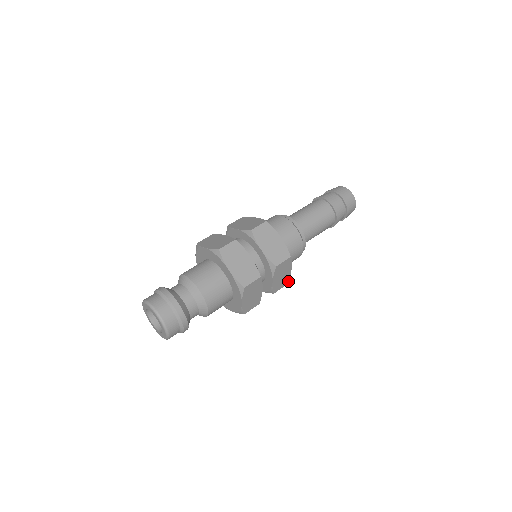
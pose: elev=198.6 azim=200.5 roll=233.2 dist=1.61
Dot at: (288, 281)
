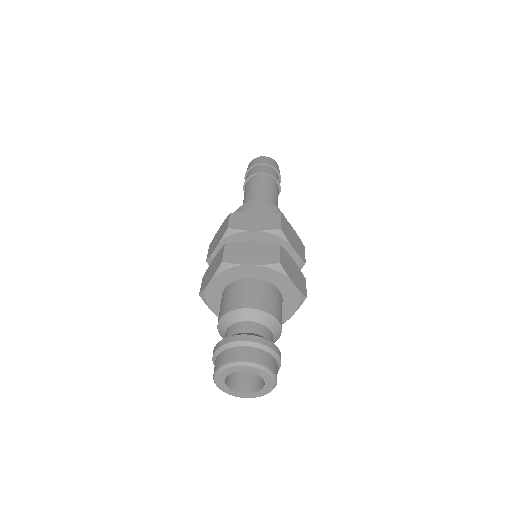
Dot at: (302, 244)
